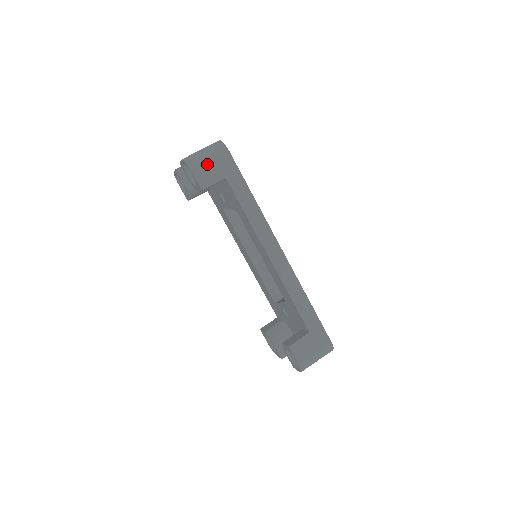
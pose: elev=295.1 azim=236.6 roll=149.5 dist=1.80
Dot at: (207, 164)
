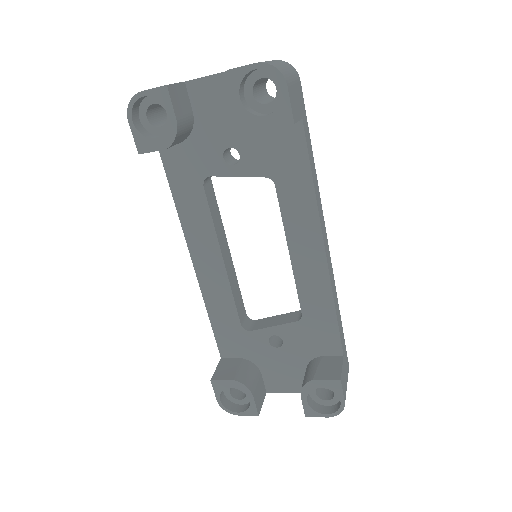
Dot at: (293, 85)
